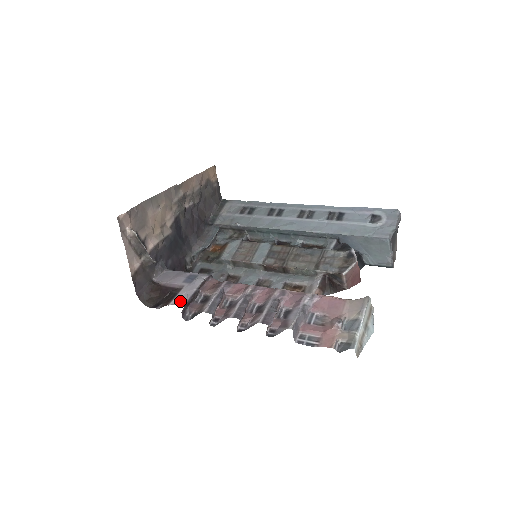
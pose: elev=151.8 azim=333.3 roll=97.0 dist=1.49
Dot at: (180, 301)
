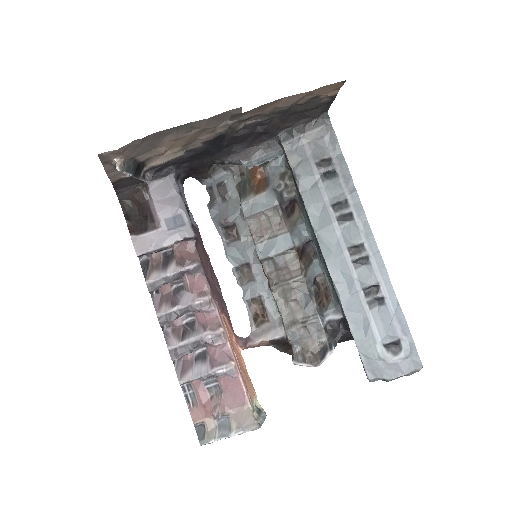
Dot at: (141, 245)
